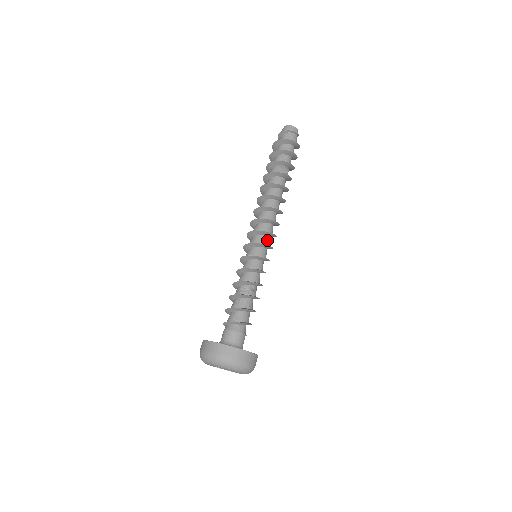
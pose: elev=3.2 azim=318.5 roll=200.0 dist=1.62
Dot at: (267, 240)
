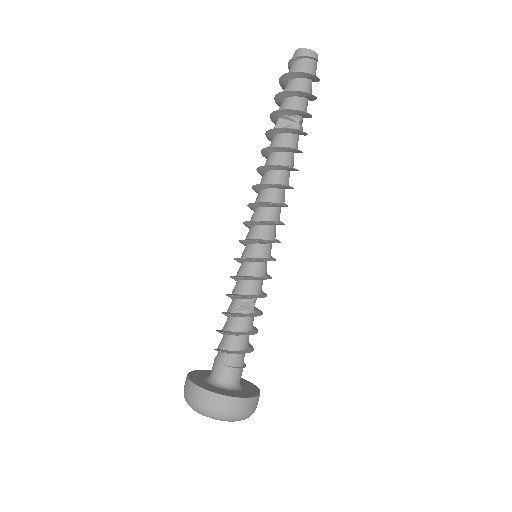
Dot at: (261, 232)
